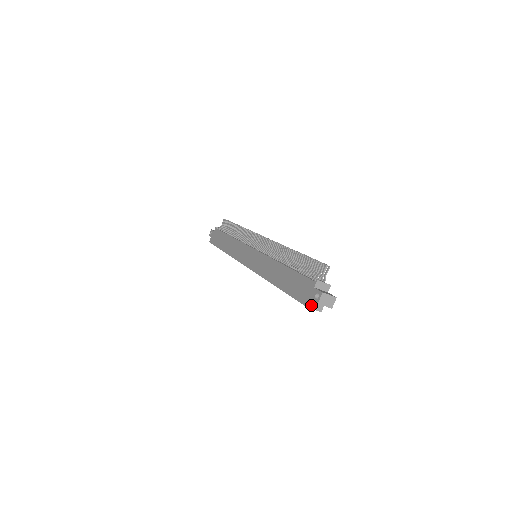
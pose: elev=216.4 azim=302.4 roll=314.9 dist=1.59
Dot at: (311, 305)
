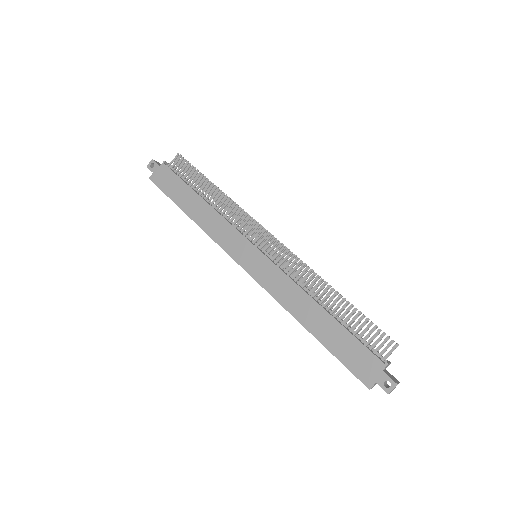
Dot at: (372, 387)
